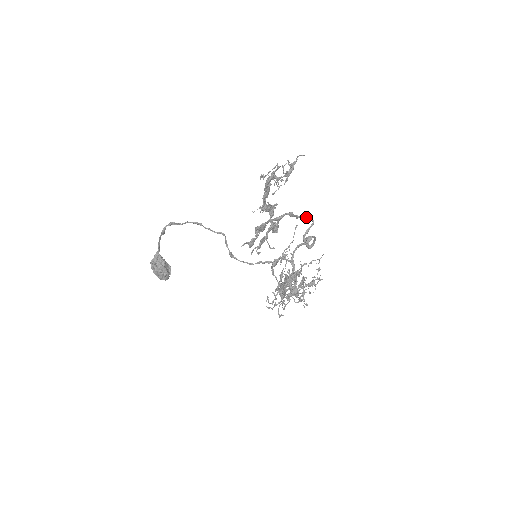
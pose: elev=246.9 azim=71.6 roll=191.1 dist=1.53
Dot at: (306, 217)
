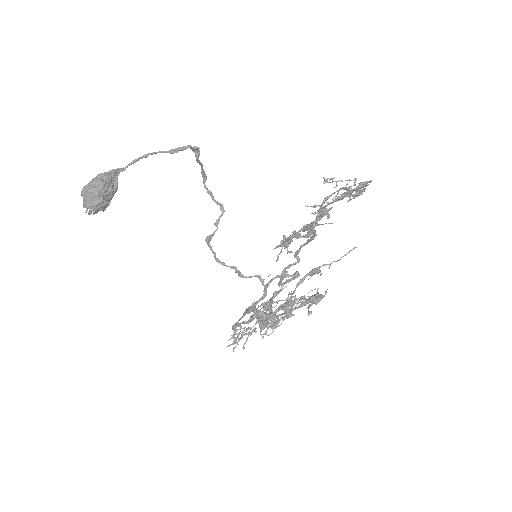
Dot at: (299, 251)
